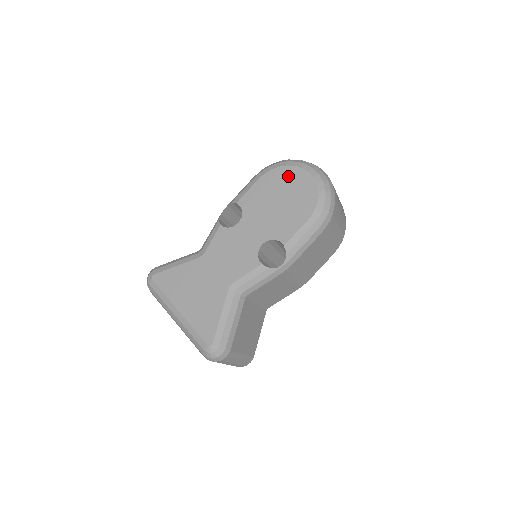
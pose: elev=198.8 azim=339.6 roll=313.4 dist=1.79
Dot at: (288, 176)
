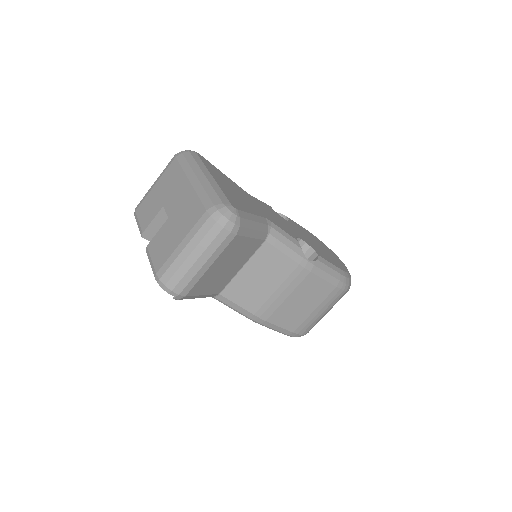
Dot at: occluded
